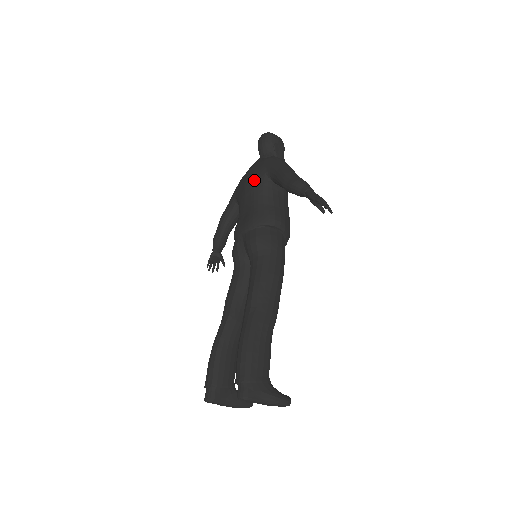
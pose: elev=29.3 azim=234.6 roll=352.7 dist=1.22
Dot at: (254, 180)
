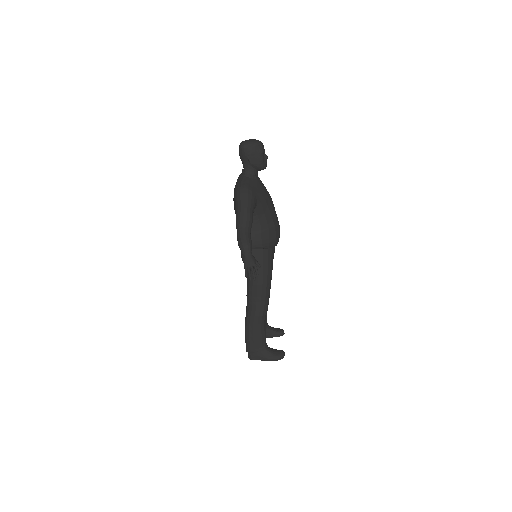
Dot at: (234, 207)
